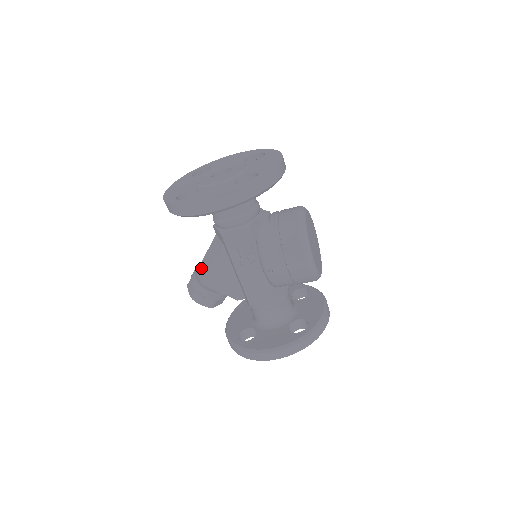
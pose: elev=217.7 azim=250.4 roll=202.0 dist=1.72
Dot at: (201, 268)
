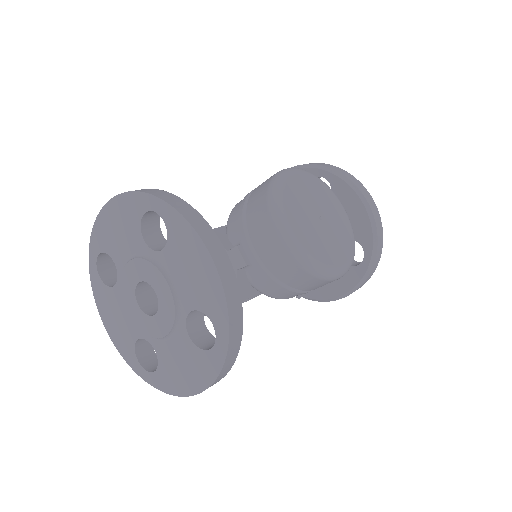
Dot at: occluded
